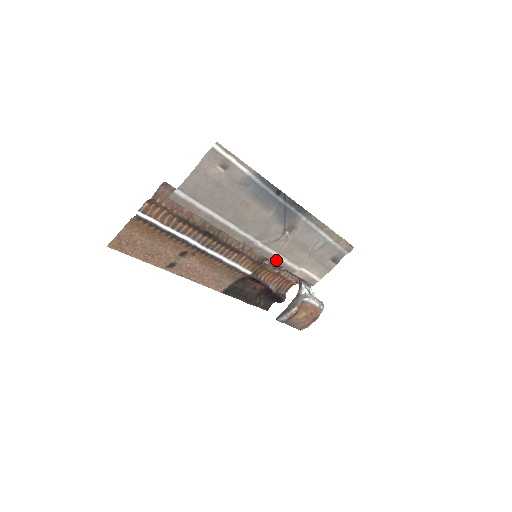
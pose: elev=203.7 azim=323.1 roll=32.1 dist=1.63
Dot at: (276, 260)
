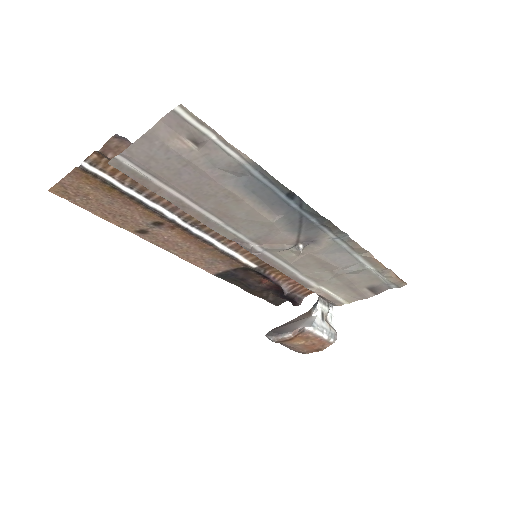
Dot at: (283, 269)
